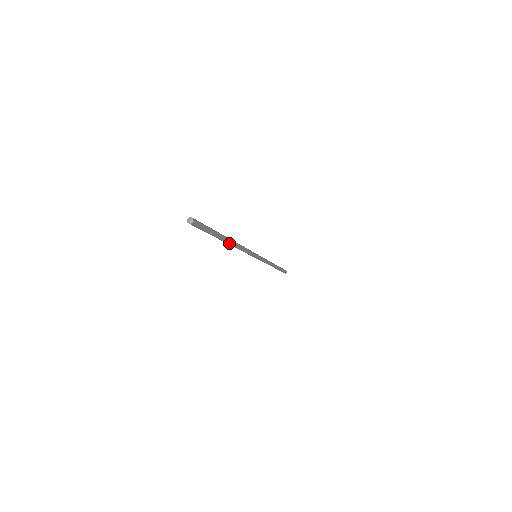
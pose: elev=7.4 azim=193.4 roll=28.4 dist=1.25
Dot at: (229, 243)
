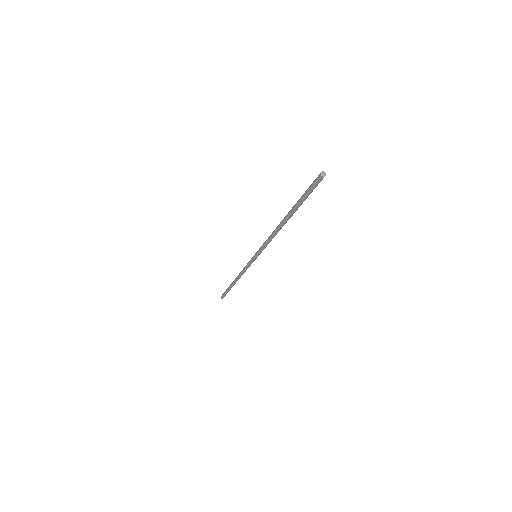
Dot at: (285, 222)
